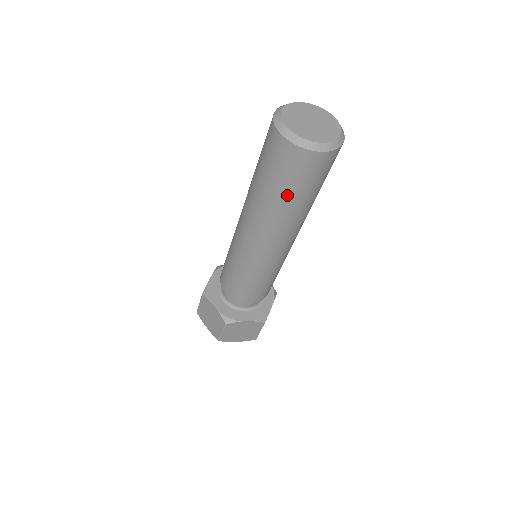
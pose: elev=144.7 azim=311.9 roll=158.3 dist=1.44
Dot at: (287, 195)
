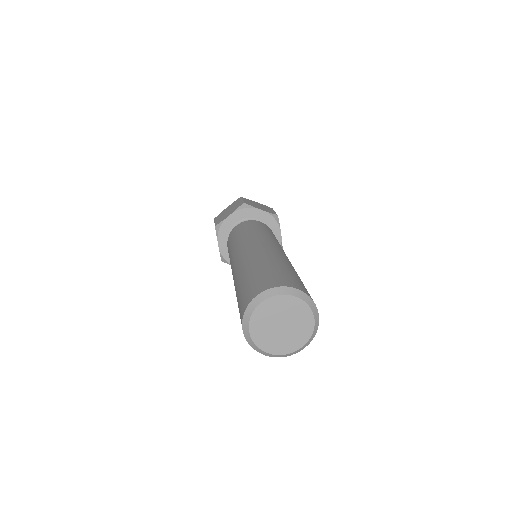
Dot at: occluded
